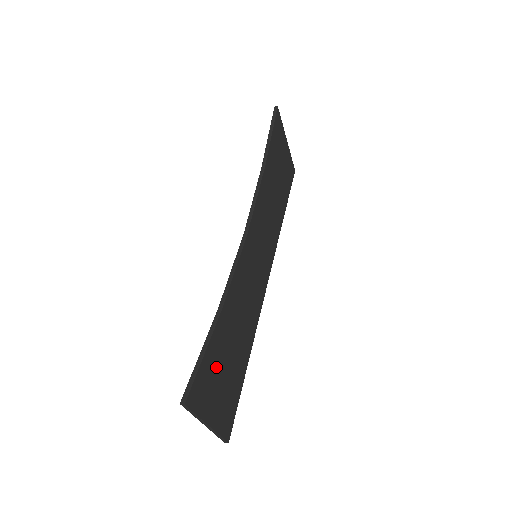
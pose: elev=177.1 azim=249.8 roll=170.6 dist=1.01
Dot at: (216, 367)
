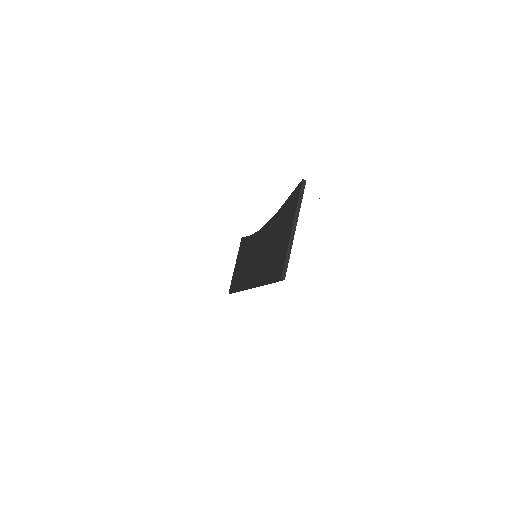
Dot at: occluded
